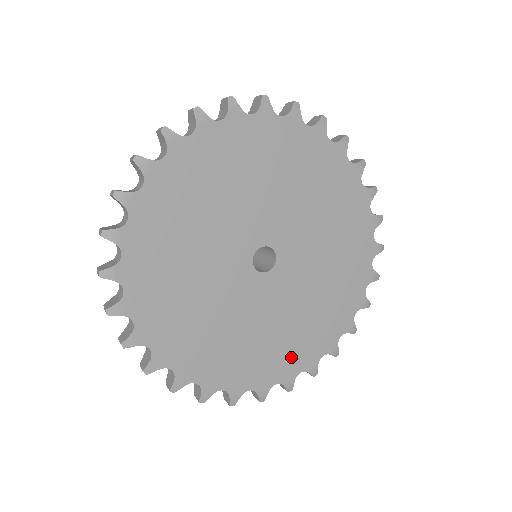
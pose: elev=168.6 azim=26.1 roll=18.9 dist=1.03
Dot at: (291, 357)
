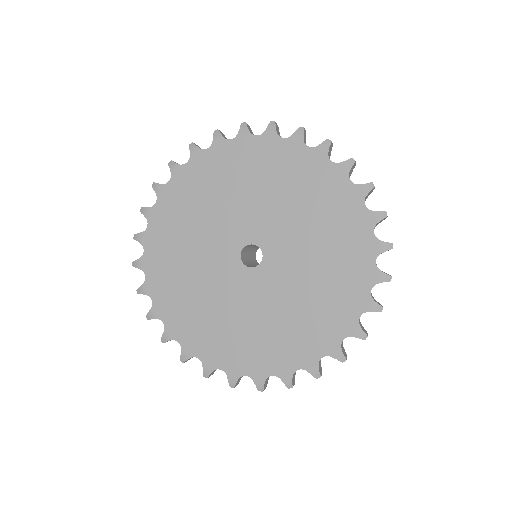
Dot at: (265, 356)
